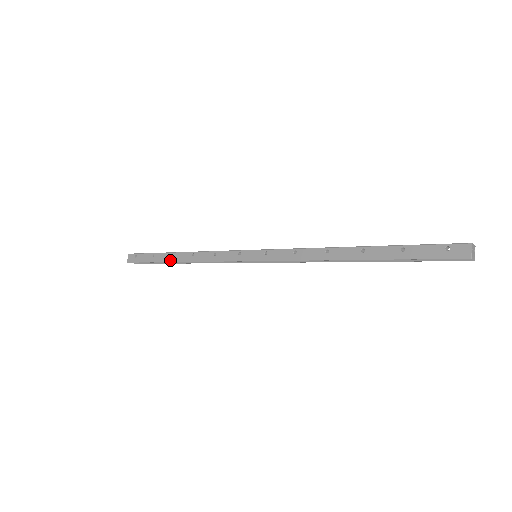
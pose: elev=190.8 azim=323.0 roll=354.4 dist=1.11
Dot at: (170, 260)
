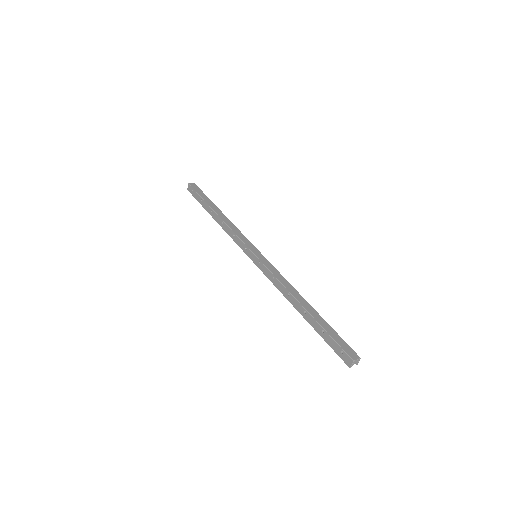
Dot at: (210, 213)
